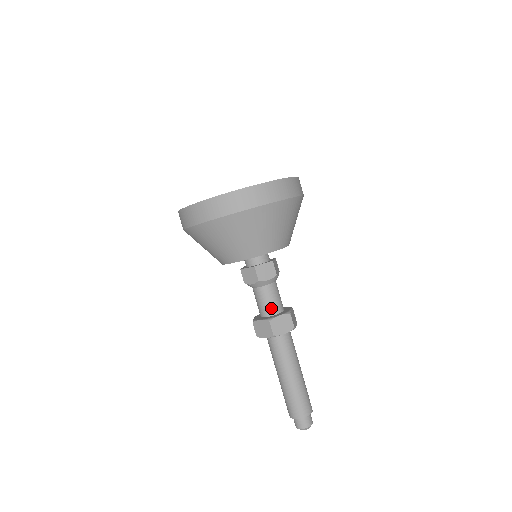
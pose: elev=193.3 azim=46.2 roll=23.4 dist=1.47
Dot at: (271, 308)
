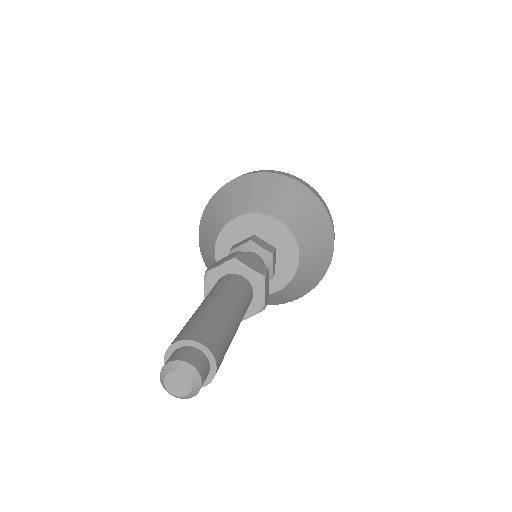
Dot at: occluded
